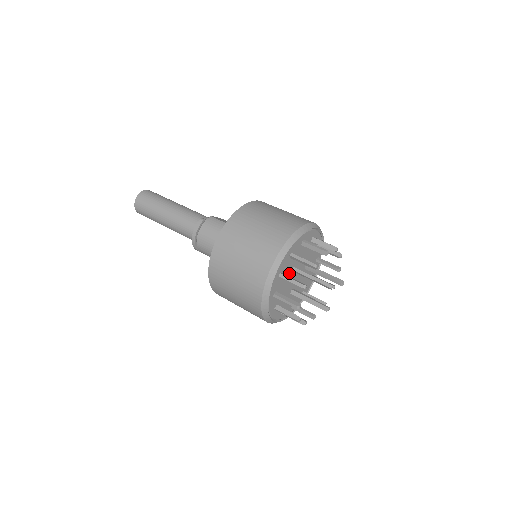
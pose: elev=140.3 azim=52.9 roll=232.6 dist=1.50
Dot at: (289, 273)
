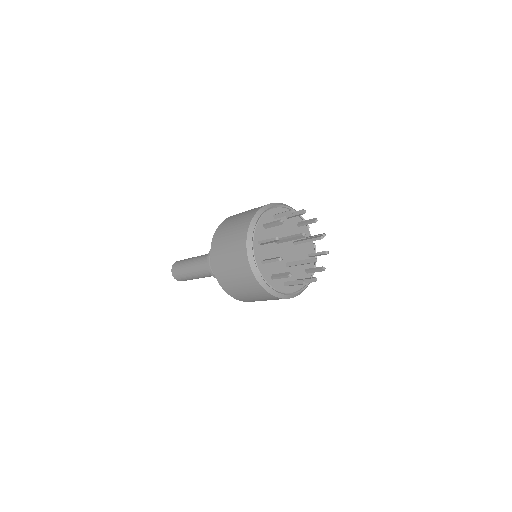
Dot at: (272, 245)
